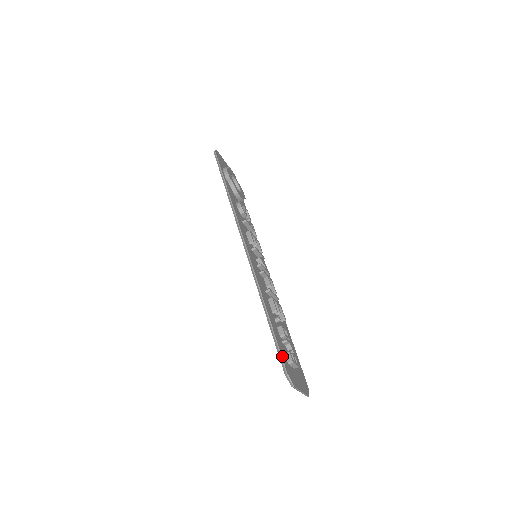
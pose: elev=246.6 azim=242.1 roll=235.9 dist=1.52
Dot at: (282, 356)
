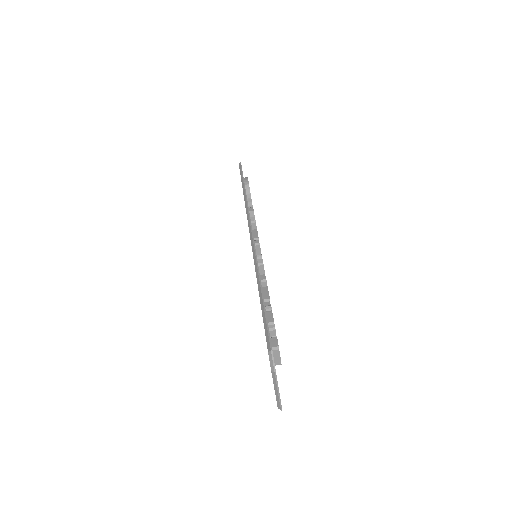
Dot at: (269, 333)
